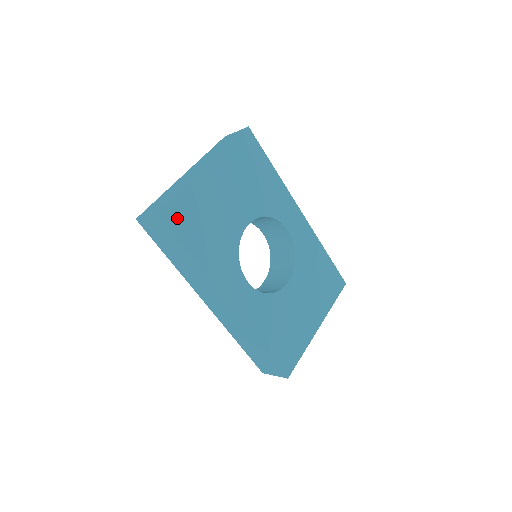
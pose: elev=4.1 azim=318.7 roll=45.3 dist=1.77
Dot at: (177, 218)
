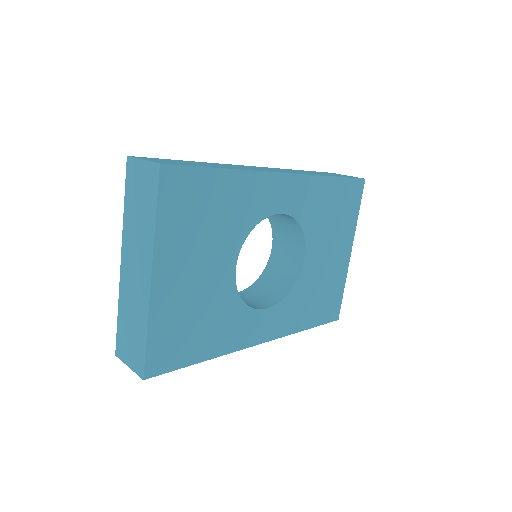
Dot at: (164, 357)
